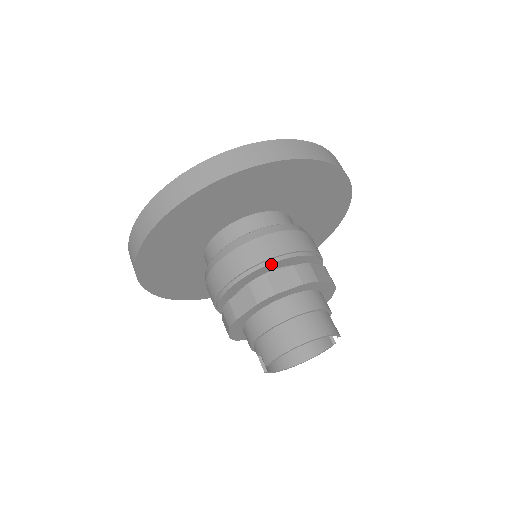
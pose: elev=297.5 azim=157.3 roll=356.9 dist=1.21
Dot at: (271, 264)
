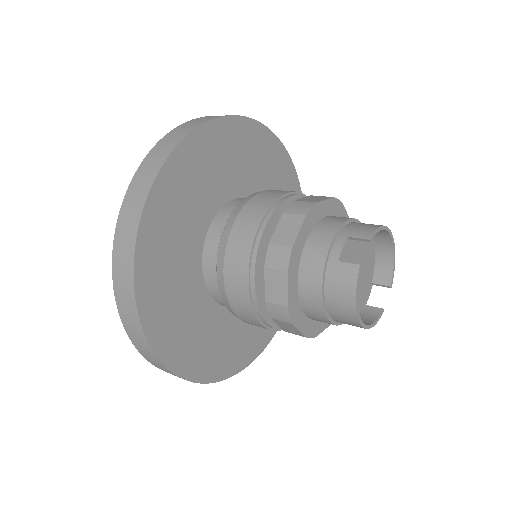
Dot at: occluded
